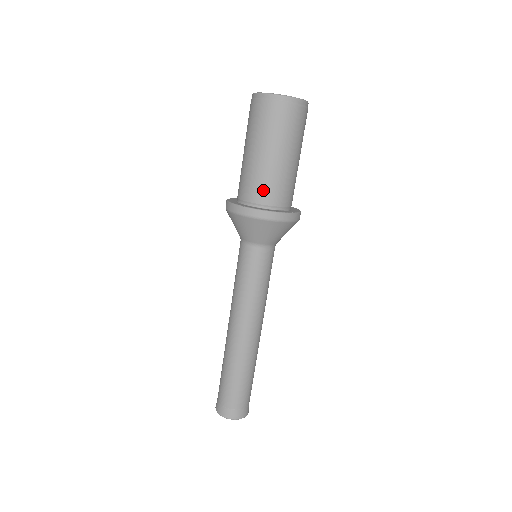
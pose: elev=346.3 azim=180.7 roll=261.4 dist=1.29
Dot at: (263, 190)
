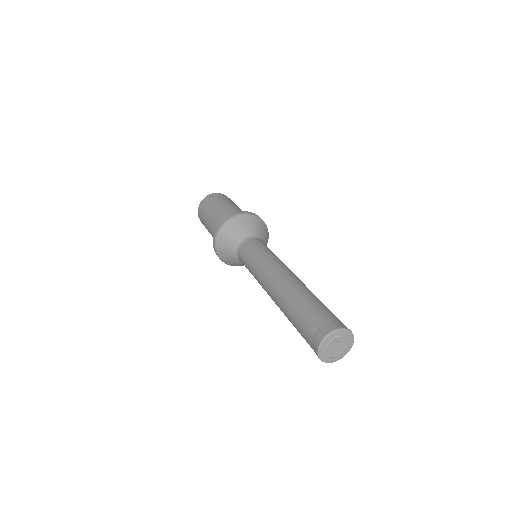
Dot at: occluded
